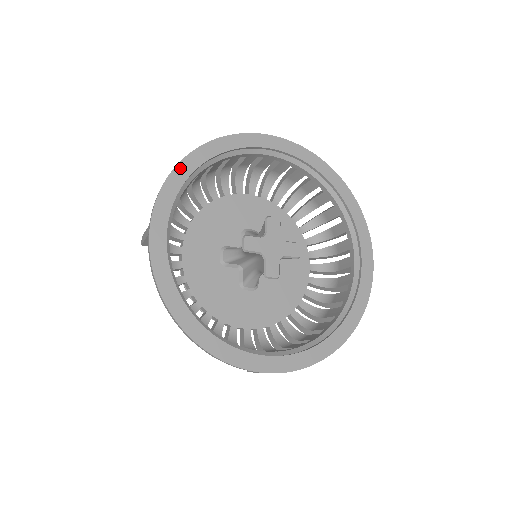
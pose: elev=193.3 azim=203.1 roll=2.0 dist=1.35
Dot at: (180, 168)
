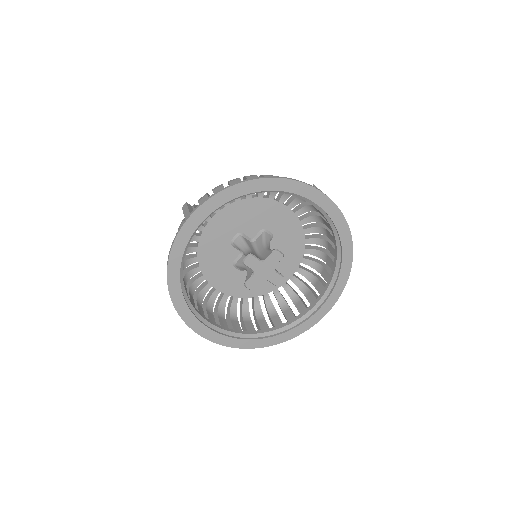
Dot at: (176, 304)
